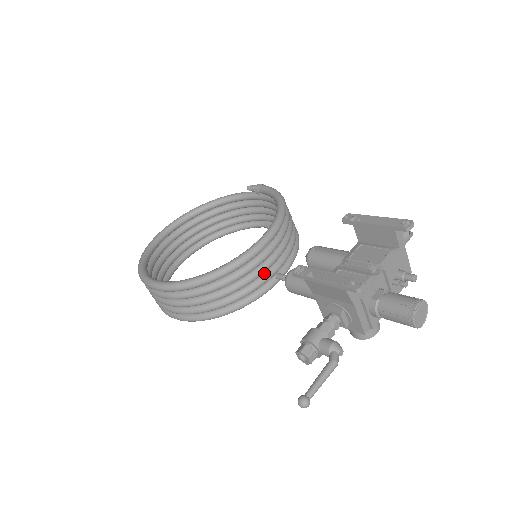
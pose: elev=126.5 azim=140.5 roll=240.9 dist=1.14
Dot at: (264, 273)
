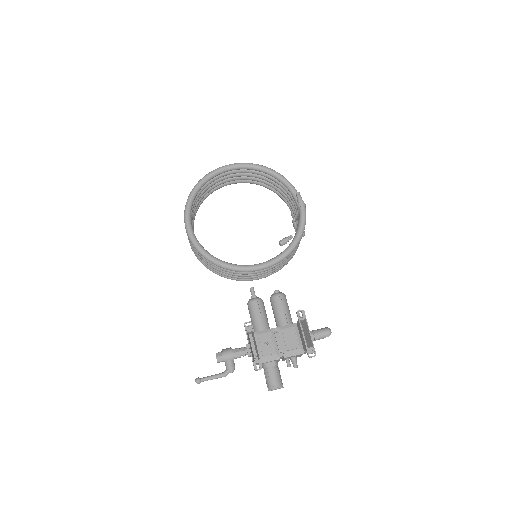
Dot at: occluded
